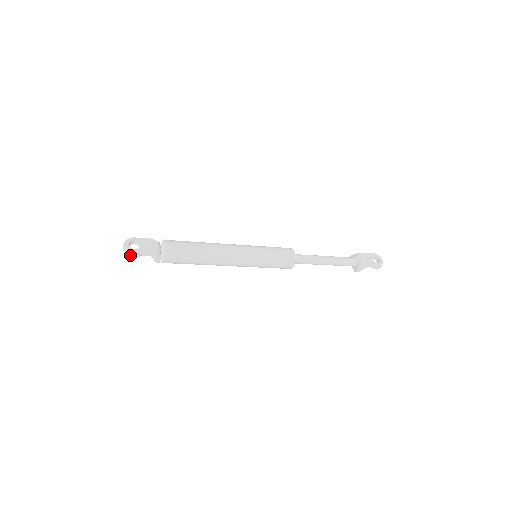
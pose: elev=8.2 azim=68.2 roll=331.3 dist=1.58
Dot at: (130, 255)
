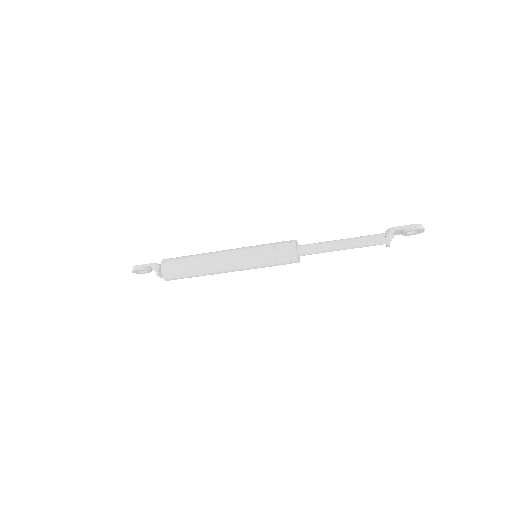
Dot at: (134, 269)
